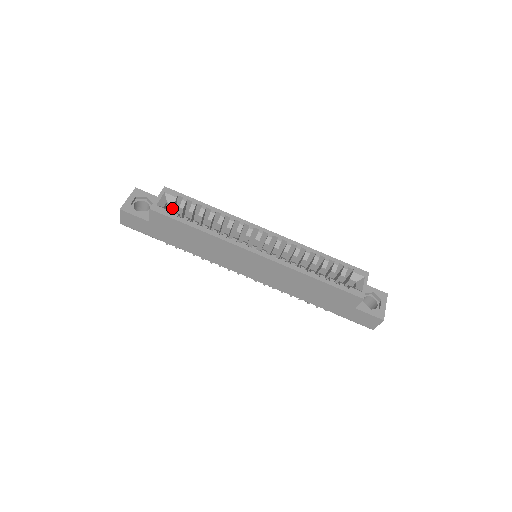
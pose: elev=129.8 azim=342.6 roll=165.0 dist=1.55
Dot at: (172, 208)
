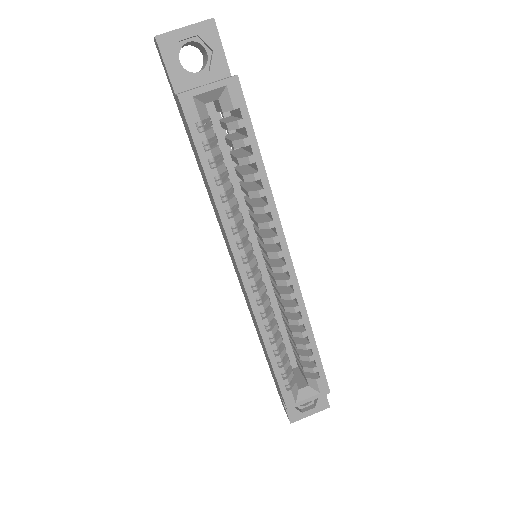
Dot at: (221, 110)
